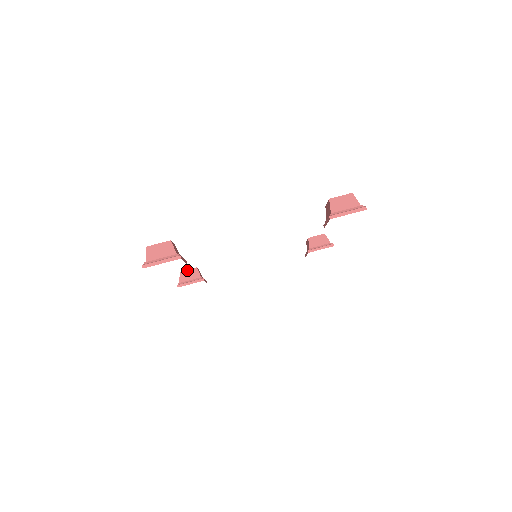
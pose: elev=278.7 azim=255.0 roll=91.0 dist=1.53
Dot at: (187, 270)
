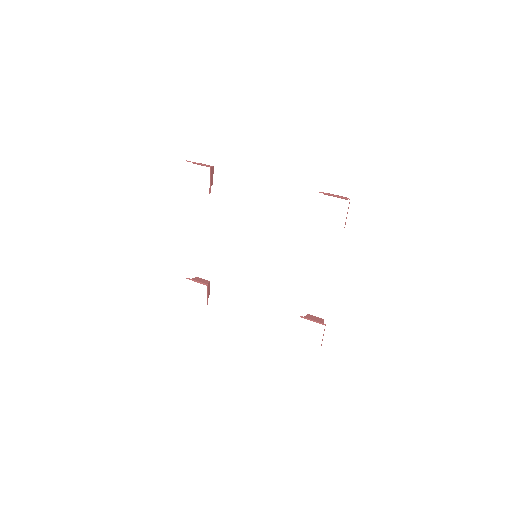
Dot at: (203, 279)
